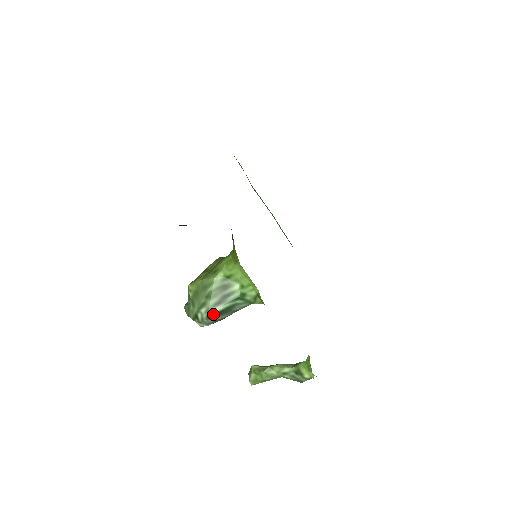
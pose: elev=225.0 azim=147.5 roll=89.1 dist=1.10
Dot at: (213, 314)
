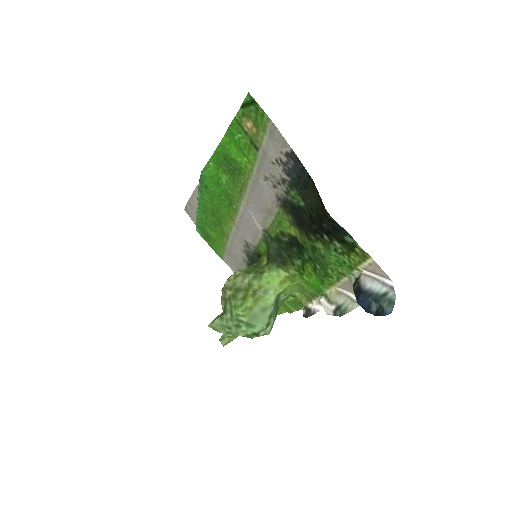
Dot at: occluded
